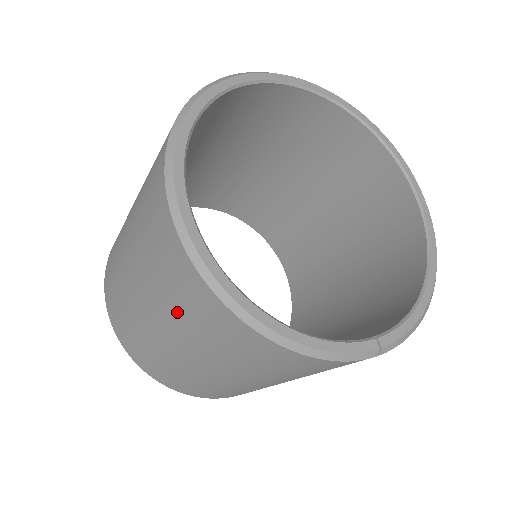
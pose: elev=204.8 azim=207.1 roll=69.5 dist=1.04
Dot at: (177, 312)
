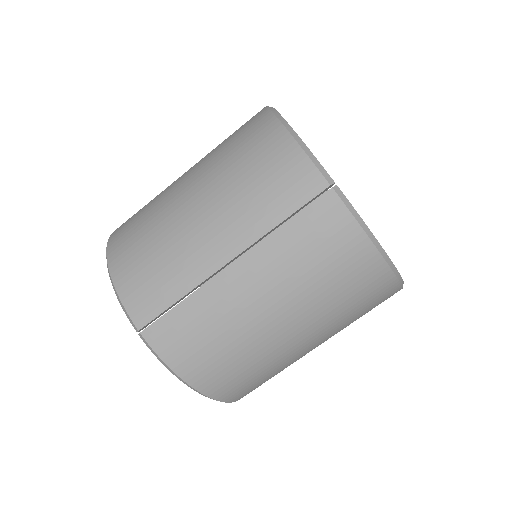
Dot at: (221, 144)
